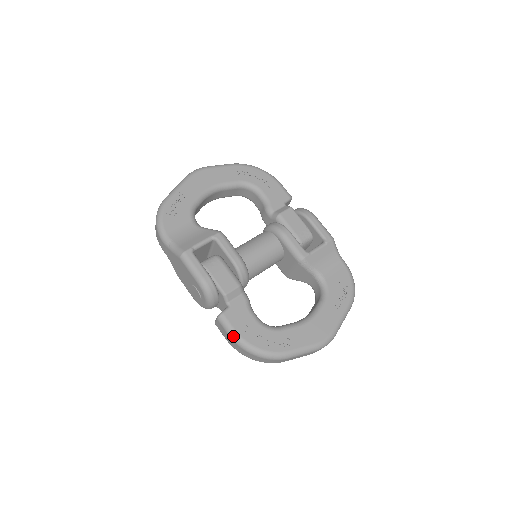
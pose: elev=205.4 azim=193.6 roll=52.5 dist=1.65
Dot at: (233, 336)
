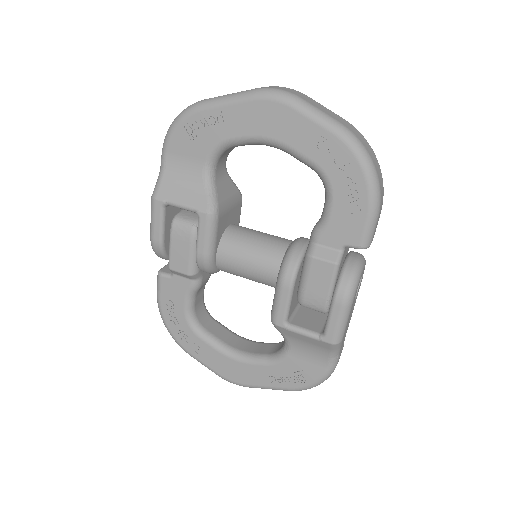
Dot at: (157, 297)
